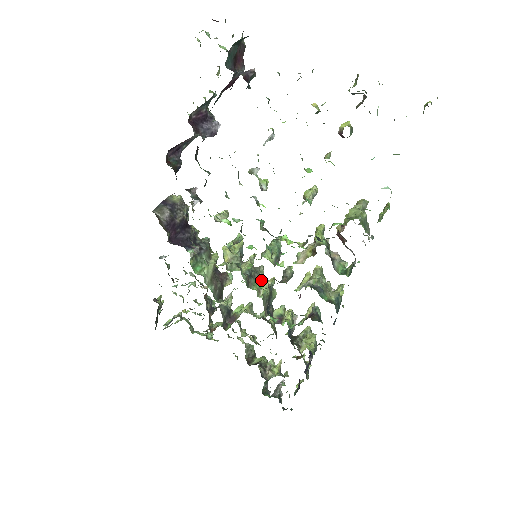
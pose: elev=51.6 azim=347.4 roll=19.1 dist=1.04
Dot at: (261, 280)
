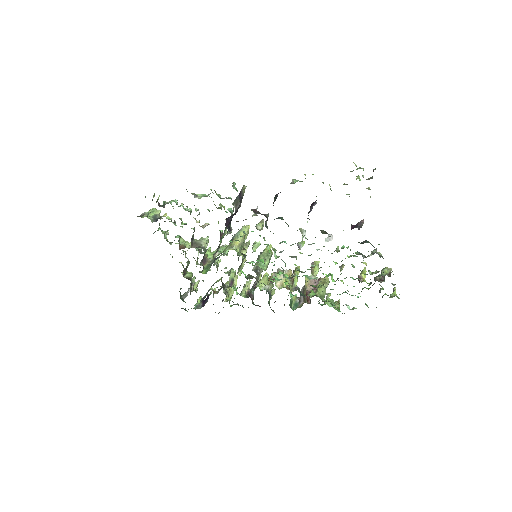
Dot at: occluded
